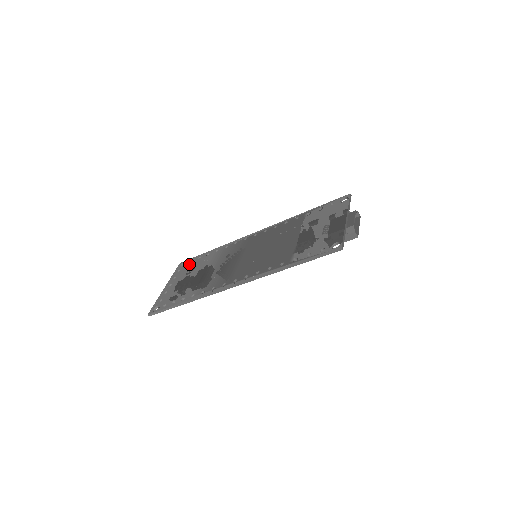
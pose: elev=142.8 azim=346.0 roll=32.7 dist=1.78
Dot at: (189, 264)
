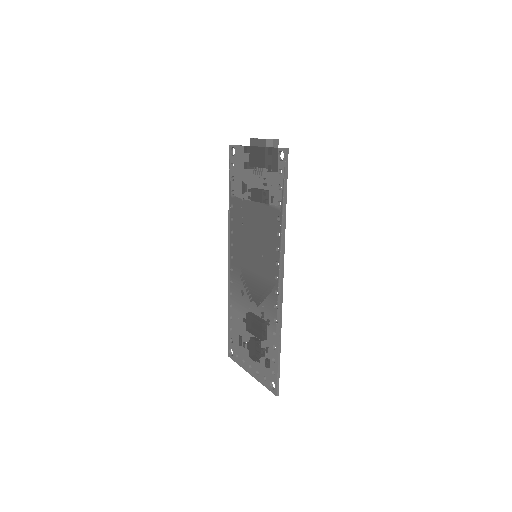
Dot at: (234, 343)
